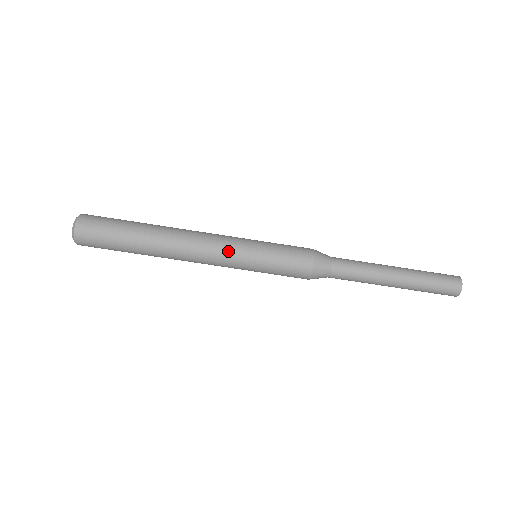
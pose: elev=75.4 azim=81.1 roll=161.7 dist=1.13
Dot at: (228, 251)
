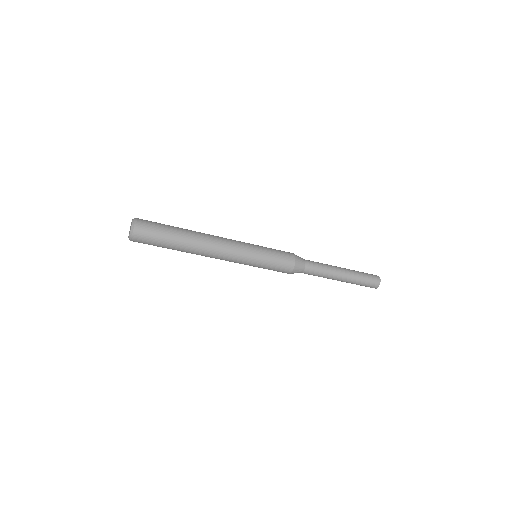
Dot at: occluded
